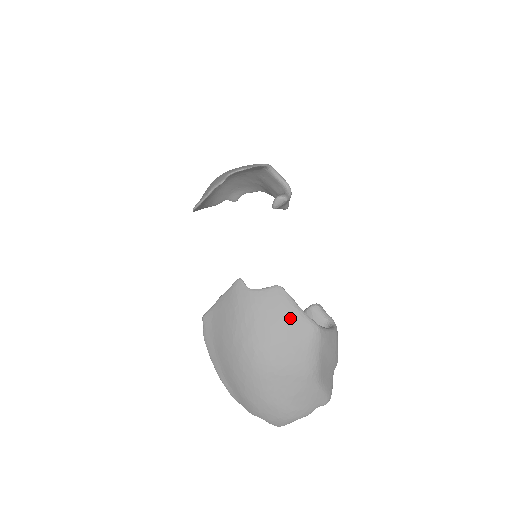
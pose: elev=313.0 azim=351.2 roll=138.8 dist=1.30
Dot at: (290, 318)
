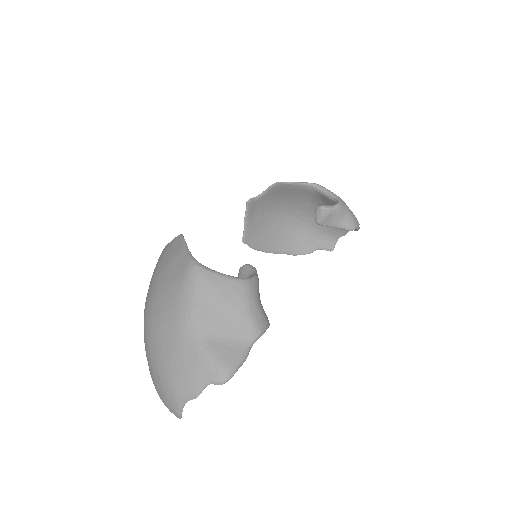
Dot at: (175, 260)
